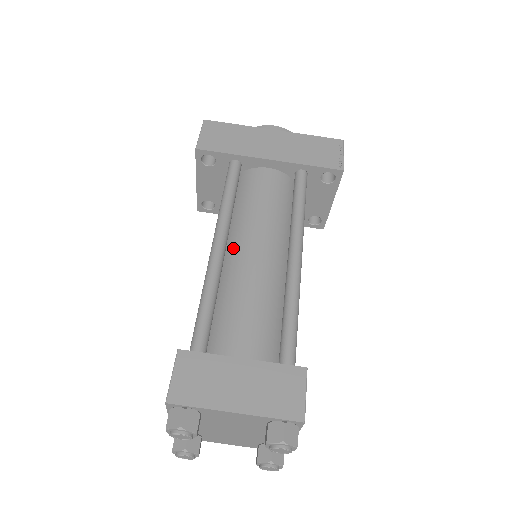
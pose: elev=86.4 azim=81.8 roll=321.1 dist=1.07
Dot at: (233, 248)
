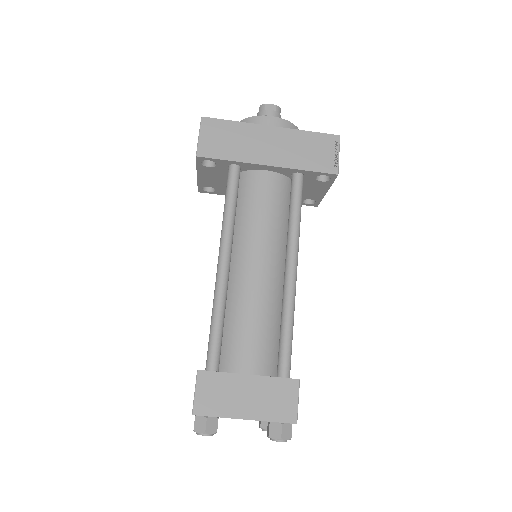
Dot at: (236, 262)
